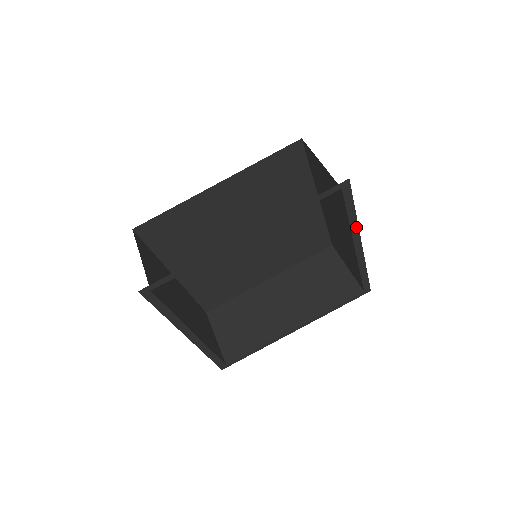
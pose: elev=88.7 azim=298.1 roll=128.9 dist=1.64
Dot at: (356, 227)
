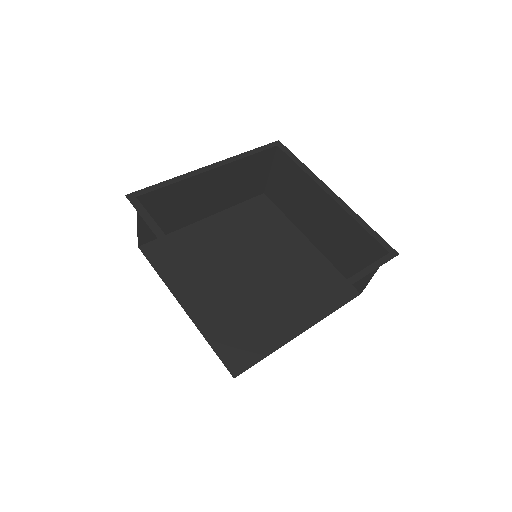
Dot at: (314, 176)
